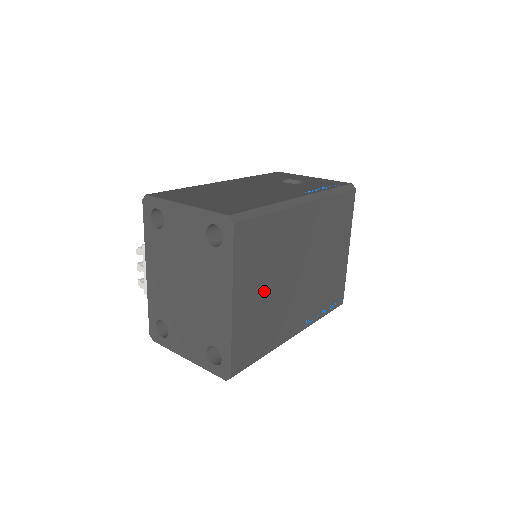
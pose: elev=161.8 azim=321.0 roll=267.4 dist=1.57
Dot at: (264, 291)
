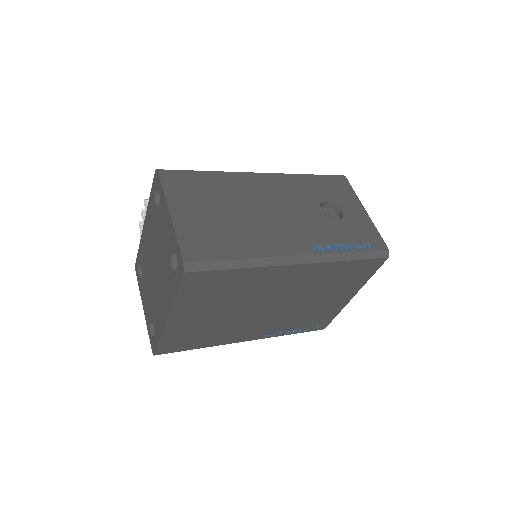
Dot at: (213, 314)
